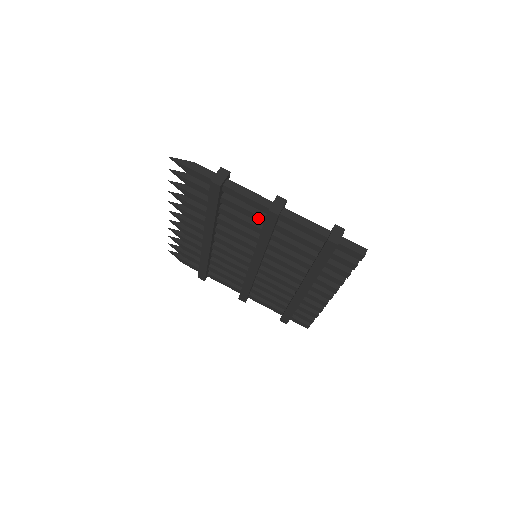
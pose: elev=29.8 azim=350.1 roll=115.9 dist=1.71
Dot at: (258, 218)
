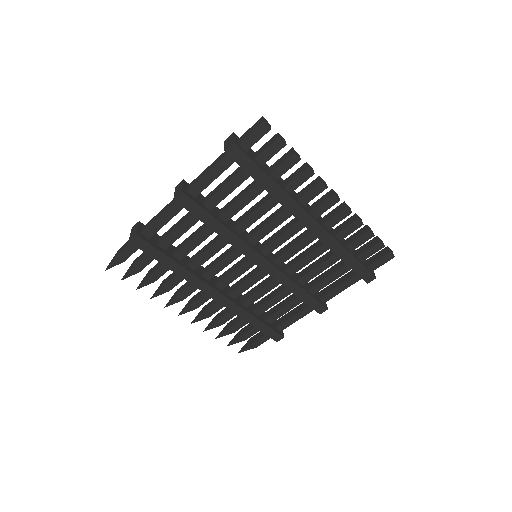
Dot at: (191, 220)
